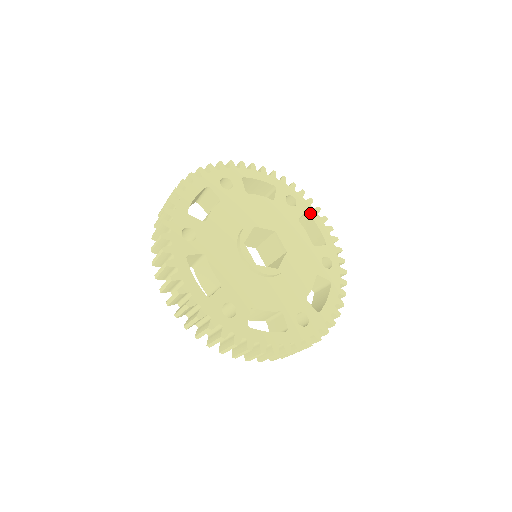
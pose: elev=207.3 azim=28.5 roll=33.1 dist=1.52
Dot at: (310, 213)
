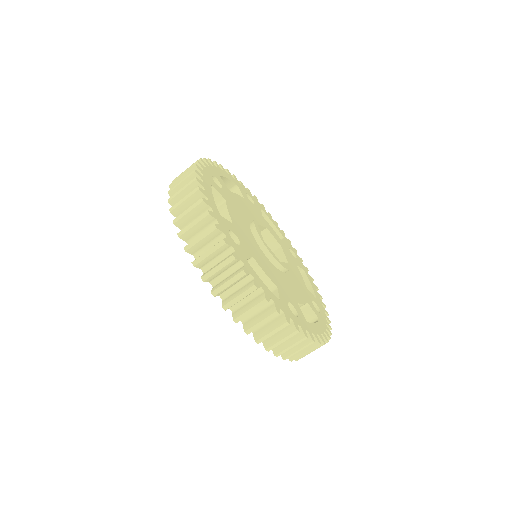
Dot at: (263, 210)
